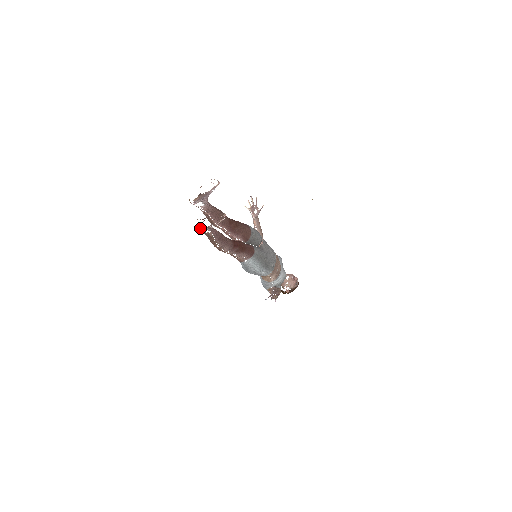
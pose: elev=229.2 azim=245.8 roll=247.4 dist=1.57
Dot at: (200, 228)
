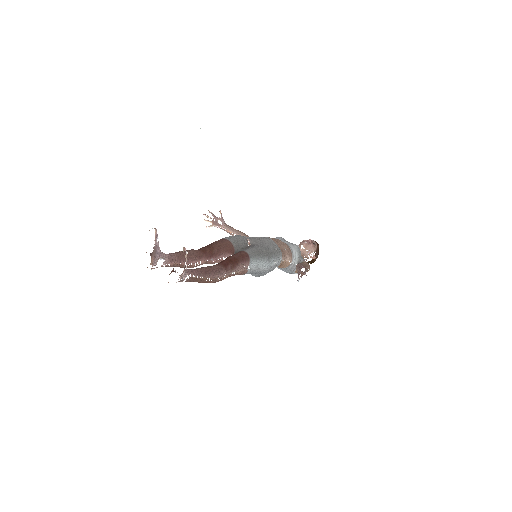
Dot at: (179, 281)
